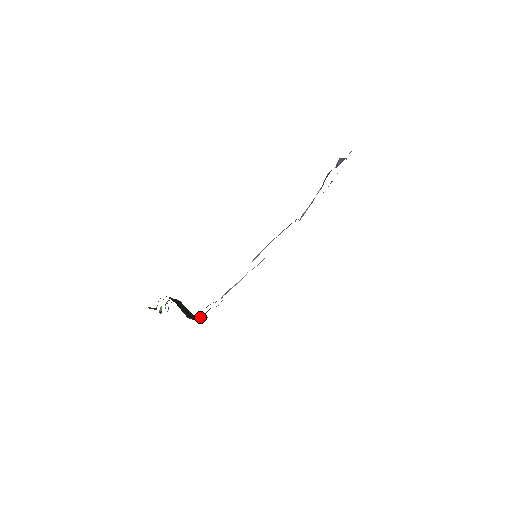
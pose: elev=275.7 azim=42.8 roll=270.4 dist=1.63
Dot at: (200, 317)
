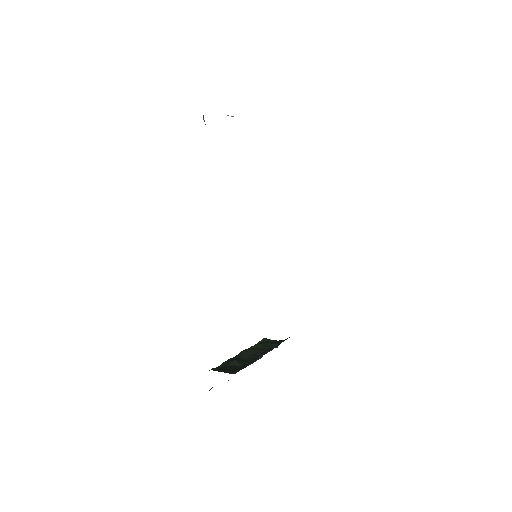
Dot at: occluded
